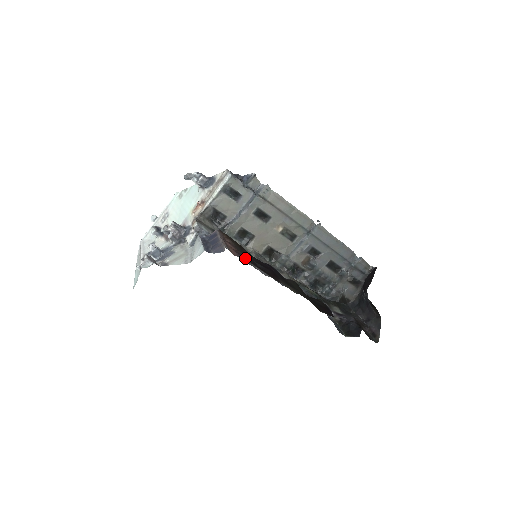
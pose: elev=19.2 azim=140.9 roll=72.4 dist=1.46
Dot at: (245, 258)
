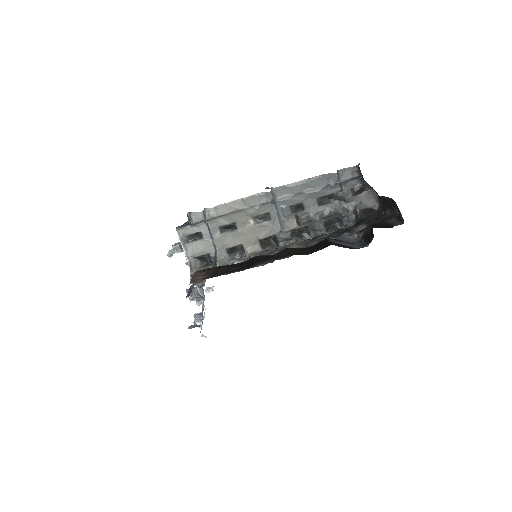
Dot at: (212, 277)
